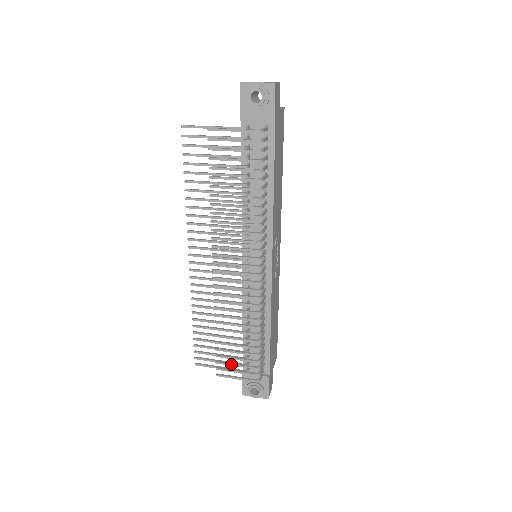
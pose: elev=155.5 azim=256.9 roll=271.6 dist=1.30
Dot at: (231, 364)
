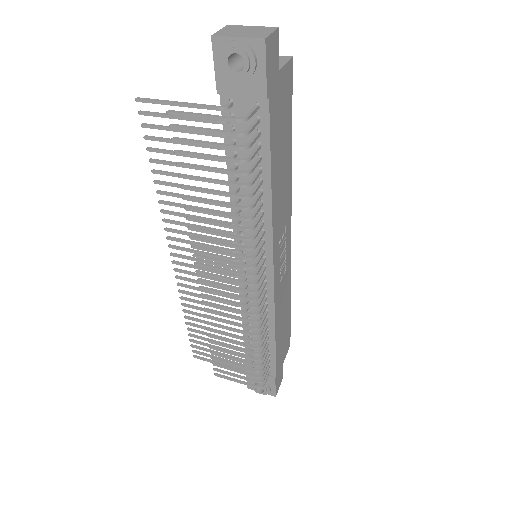
Dot at: (229, 369)
